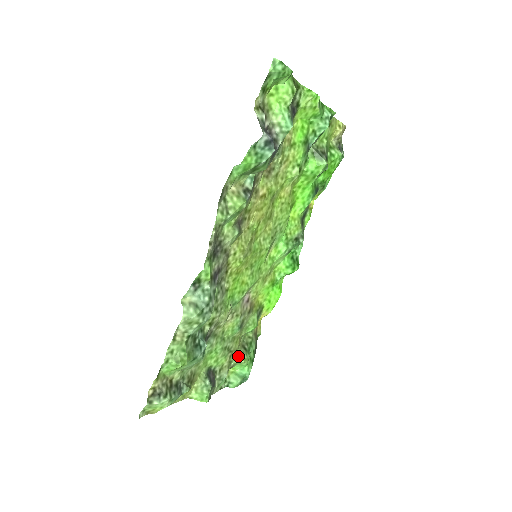
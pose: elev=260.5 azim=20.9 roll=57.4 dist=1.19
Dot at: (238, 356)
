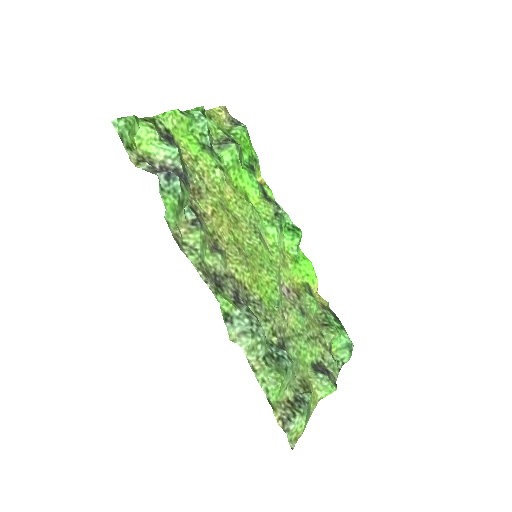
Dot at: (326, 335)
